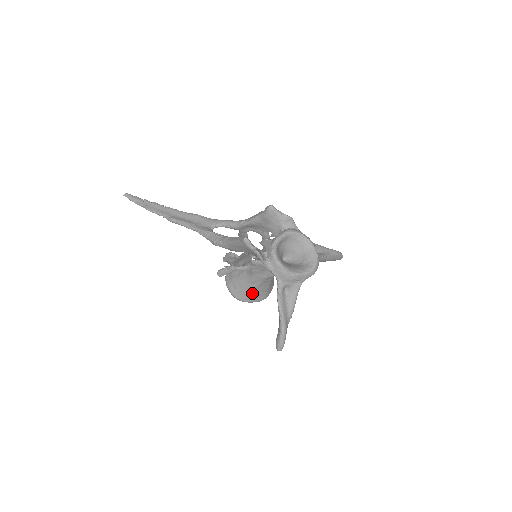
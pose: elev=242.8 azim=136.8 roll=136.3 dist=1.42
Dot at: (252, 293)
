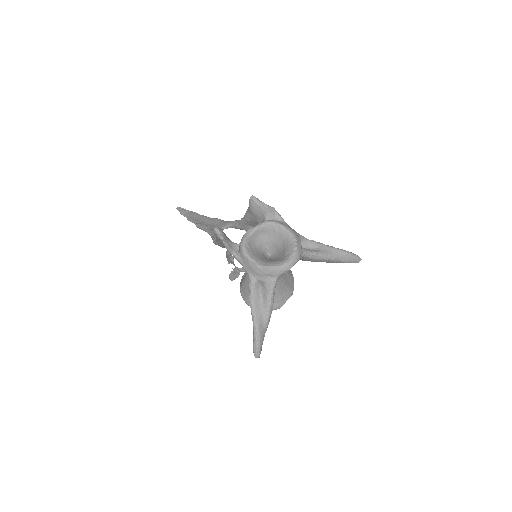
Dot at: occluded
